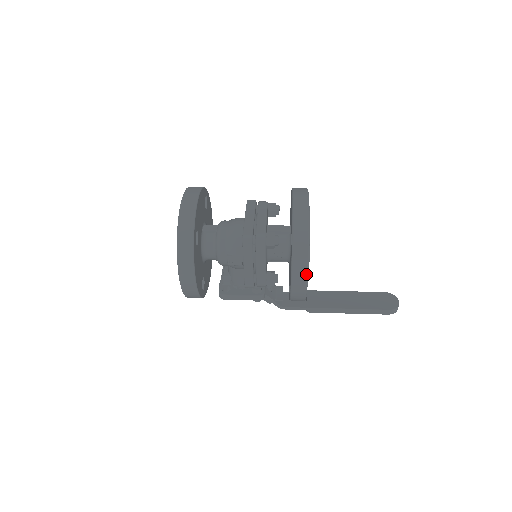
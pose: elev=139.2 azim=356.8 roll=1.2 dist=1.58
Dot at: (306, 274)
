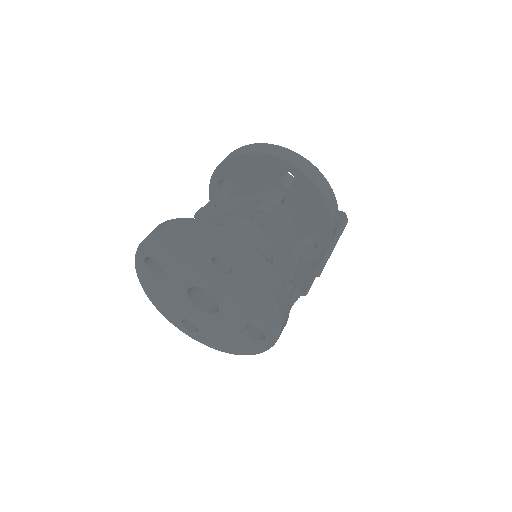
Dot at: (331, 188)
